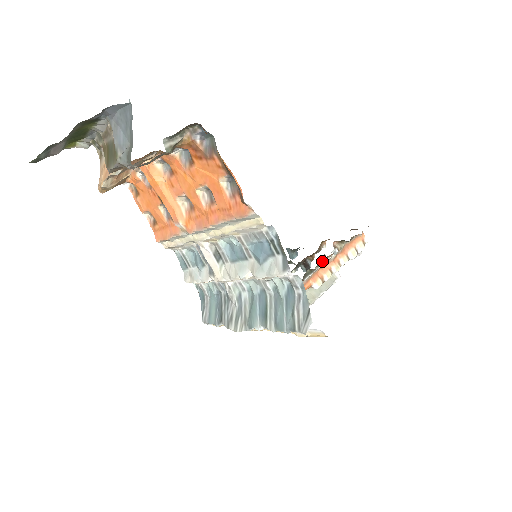
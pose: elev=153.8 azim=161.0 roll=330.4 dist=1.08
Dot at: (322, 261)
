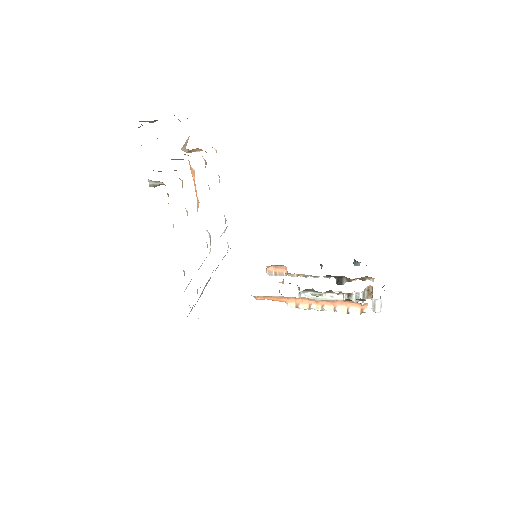
Dot at: occluded
